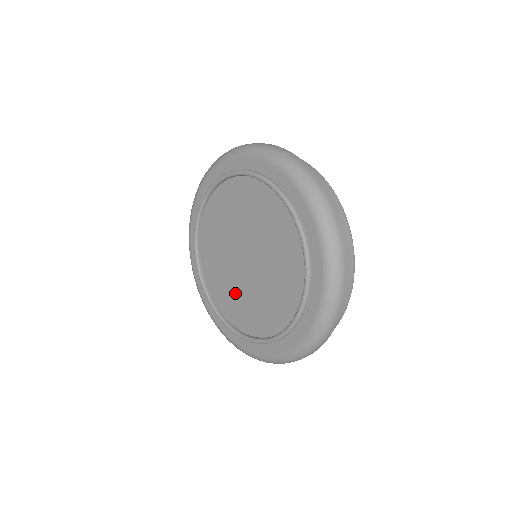
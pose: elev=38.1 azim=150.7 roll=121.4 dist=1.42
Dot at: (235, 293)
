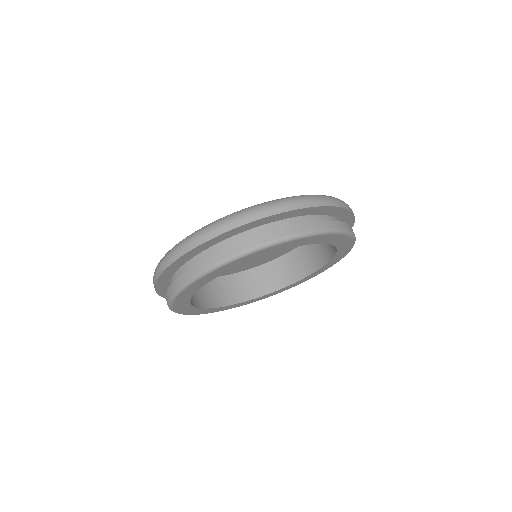
Dot at: occluded
